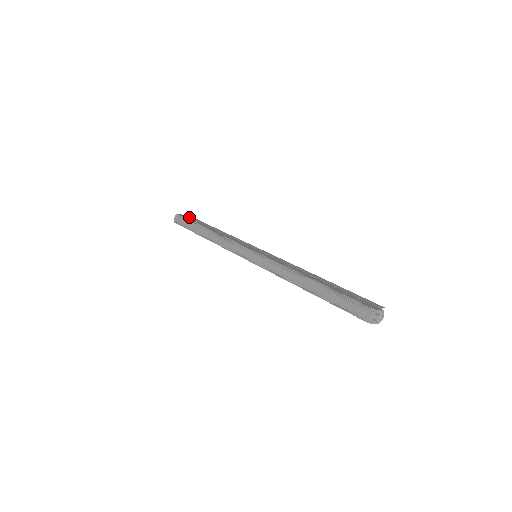
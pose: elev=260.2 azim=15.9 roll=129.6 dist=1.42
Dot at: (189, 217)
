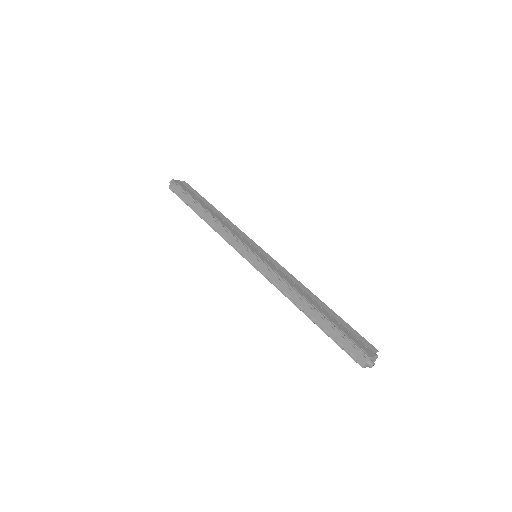
Dot at: (185, 185)
